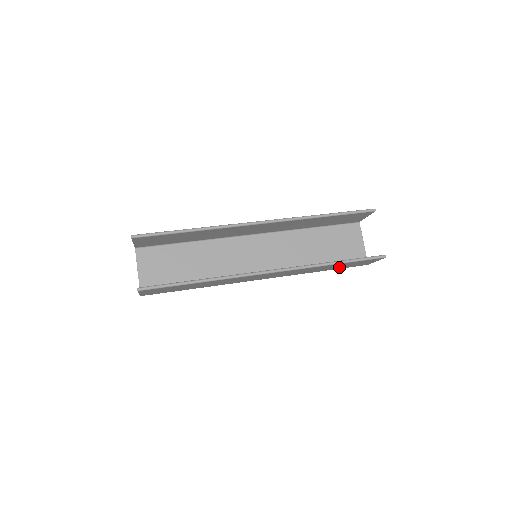
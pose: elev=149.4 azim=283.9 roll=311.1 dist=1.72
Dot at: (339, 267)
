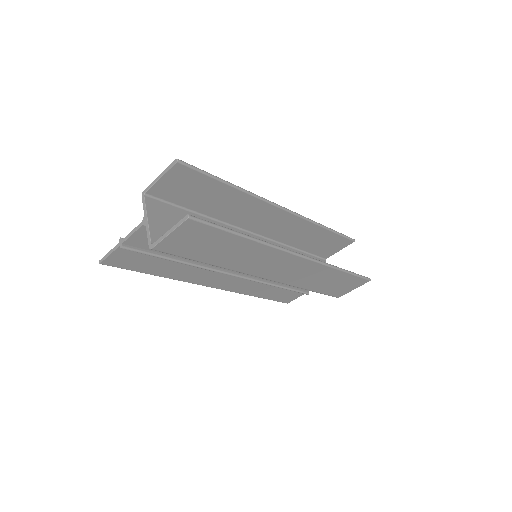
Dot at: (327, 287)
